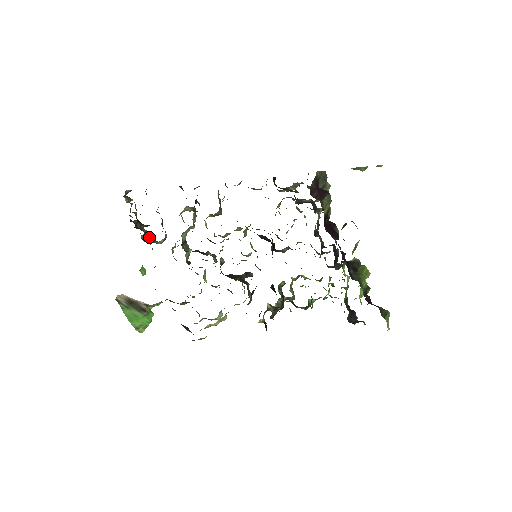
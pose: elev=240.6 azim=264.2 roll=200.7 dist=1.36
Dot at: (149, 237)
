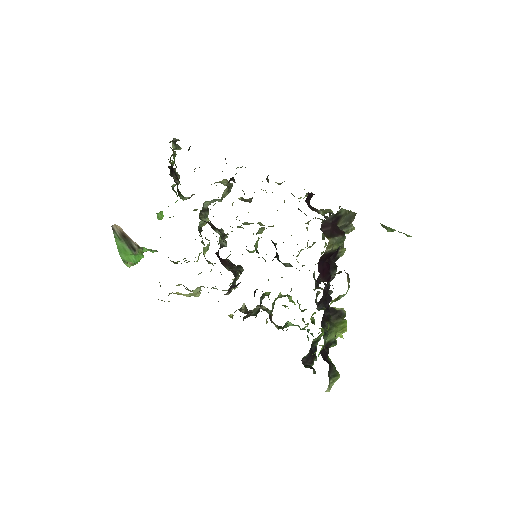
Dot at: (177, 189)
